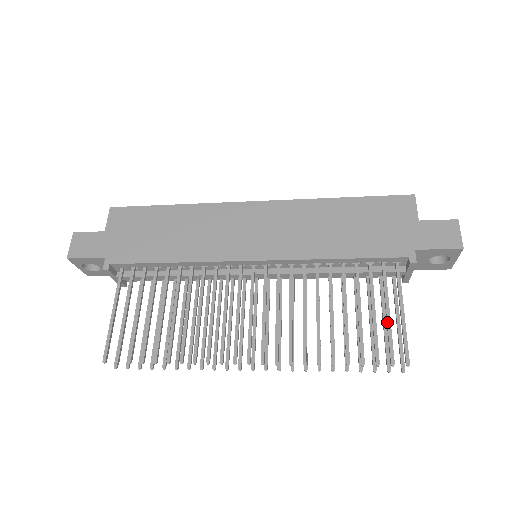
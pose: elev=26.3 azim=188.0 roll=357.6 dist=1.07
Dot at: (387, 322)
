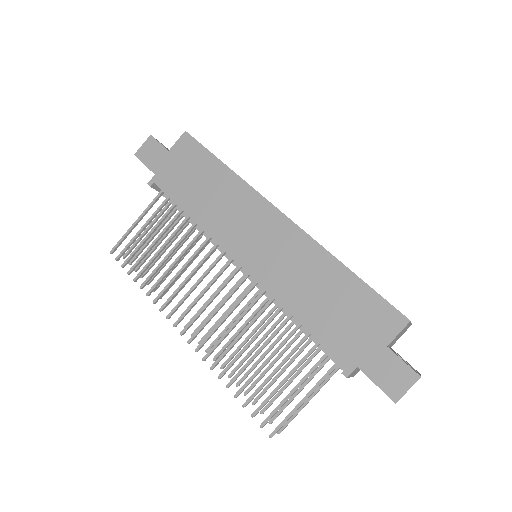
Dot at: (286, 396)
